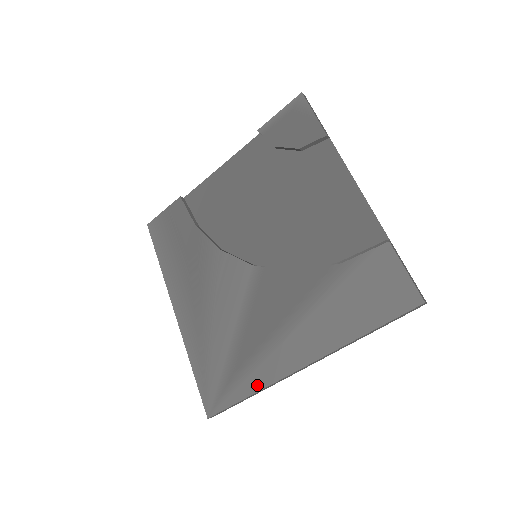
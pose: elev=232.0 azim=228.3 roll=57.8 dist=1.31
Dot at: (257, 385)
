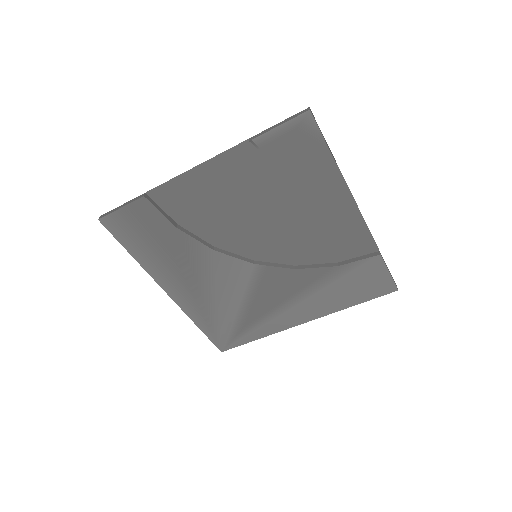
Dot at: (265, 334)
